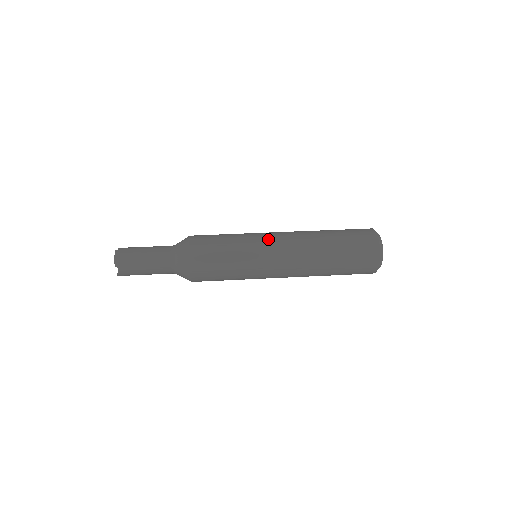
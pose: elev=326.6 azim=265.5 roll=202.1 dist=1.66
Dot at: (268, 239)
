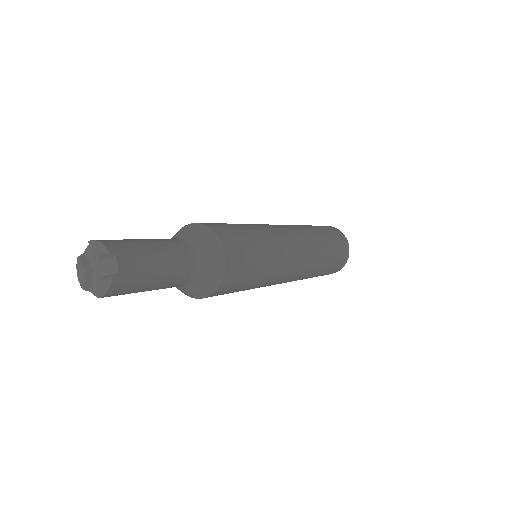
Dot at: occluded
